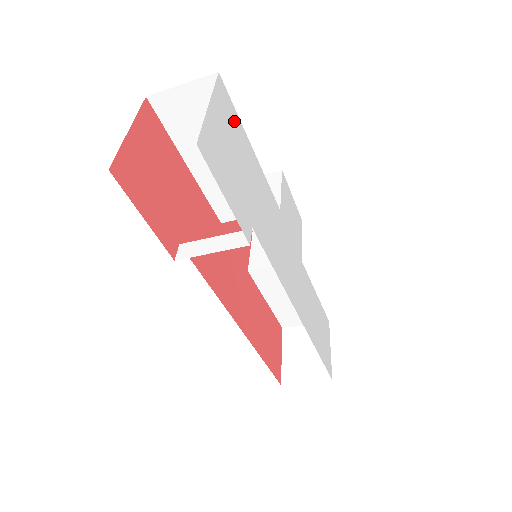
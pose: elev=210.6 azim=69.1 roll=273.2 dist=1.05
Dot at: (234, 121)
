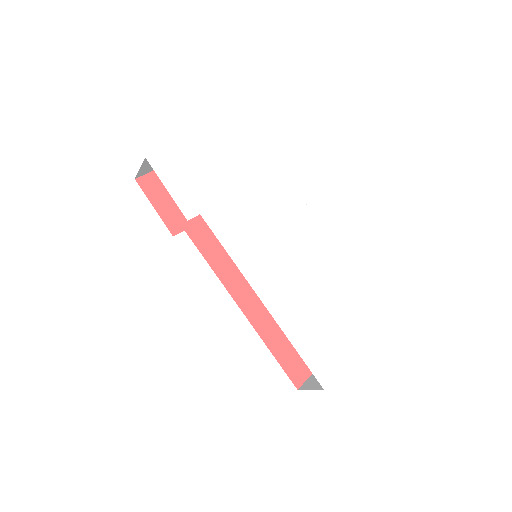
Dot at: (215, 156)
